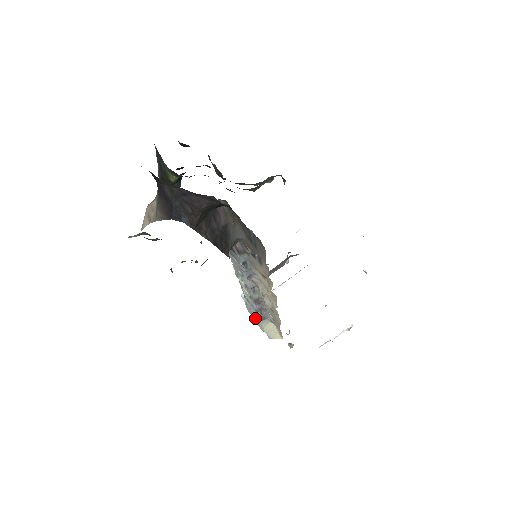
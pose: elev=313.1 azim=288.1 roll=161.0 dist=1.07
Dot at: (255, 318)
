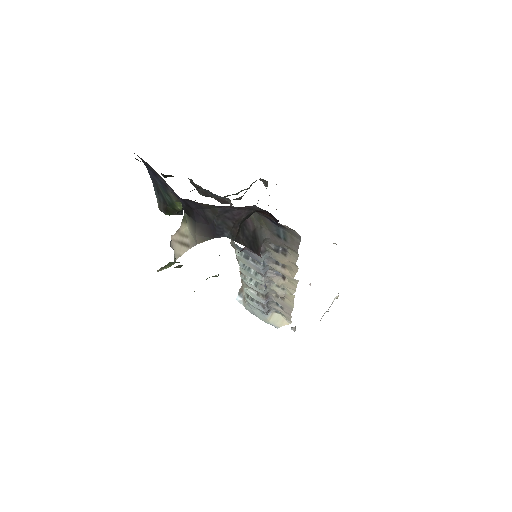
Dot at: (258, 315)
